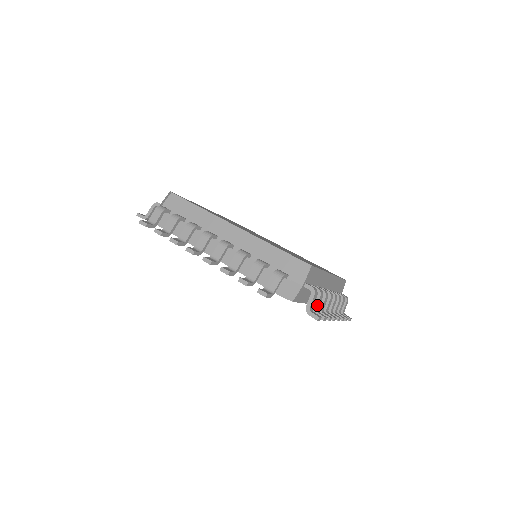
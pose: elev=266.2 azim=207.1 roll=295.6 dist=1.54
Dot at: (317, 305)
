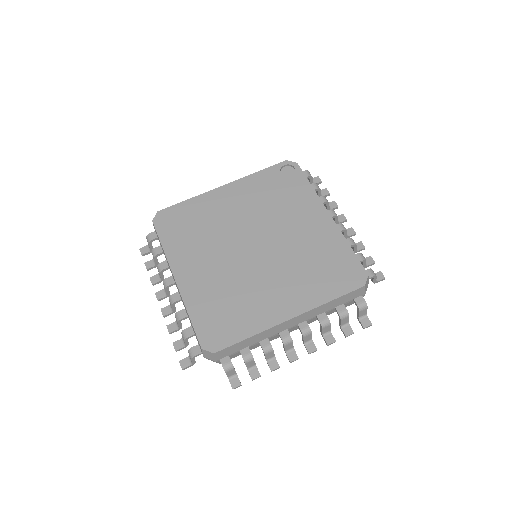
Dot at: (365, 263)
